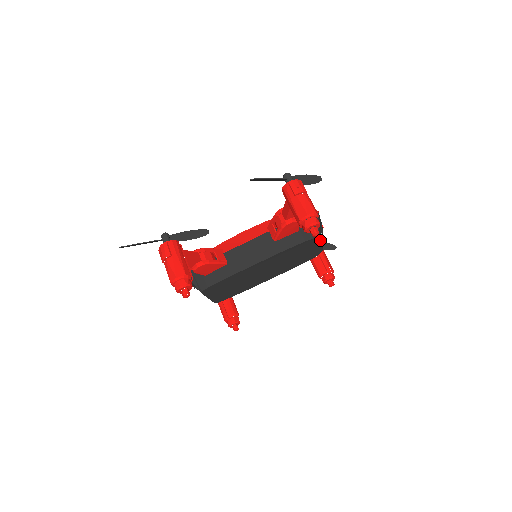
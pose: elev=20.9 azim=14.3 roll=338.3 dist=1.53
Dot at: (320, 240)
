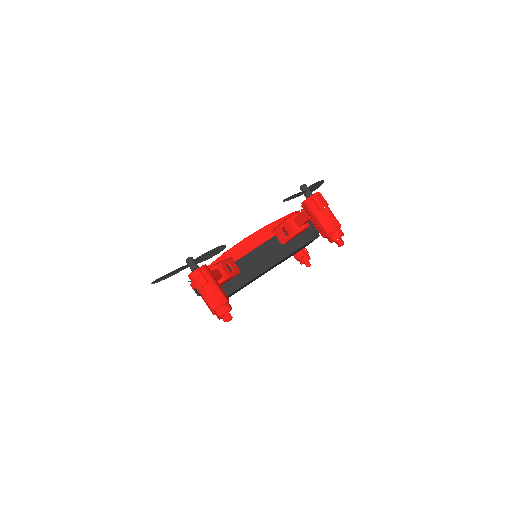
Dot at: occluded
